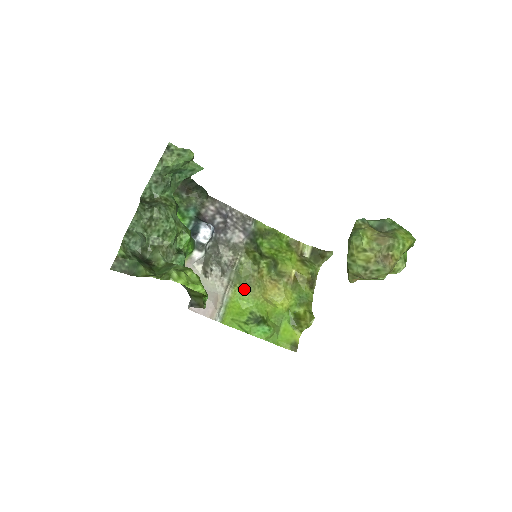
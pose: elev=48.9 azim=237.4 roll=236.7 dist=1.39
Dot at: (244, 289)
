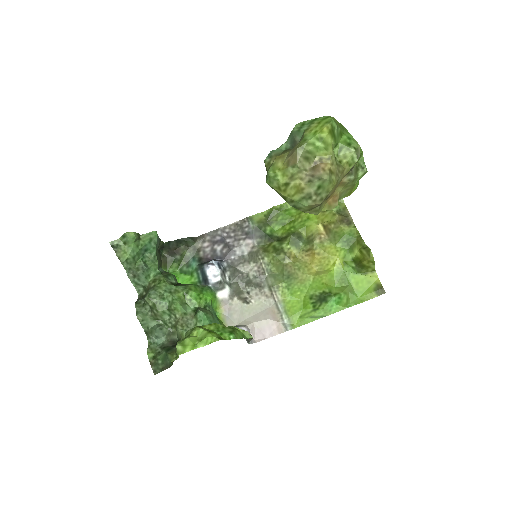
Dot at: (288, 283)
